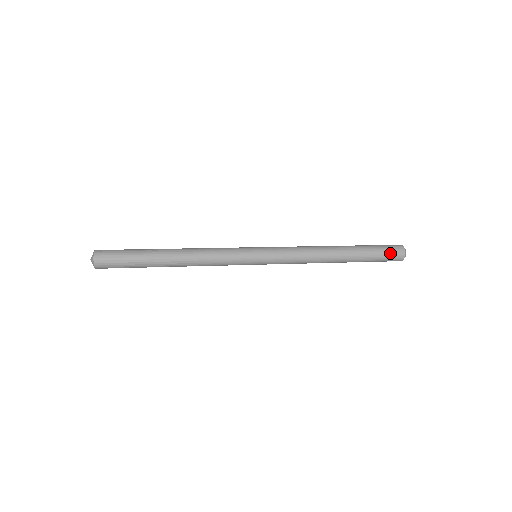
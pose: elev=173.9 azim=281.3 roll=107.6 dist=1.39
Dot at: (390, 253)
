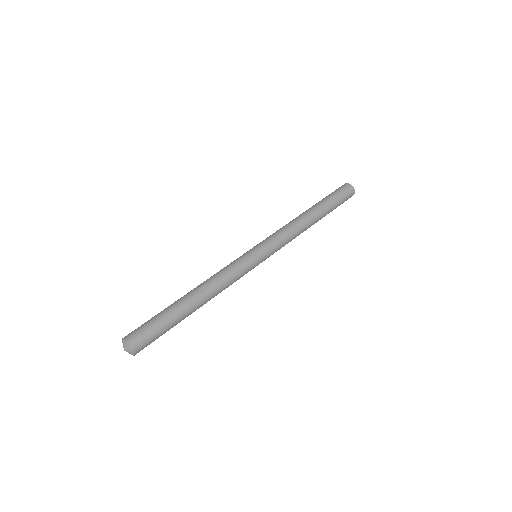
Dot at: occluded
